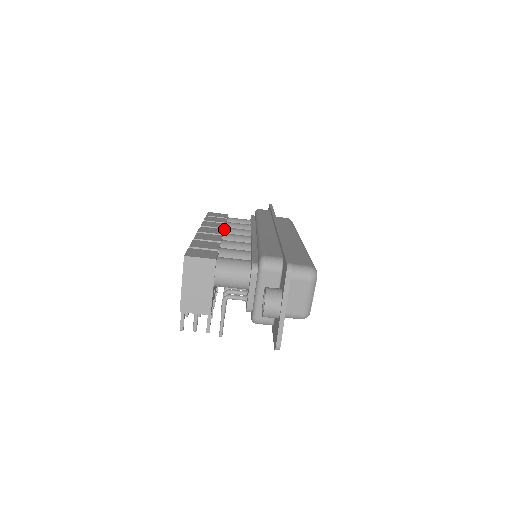
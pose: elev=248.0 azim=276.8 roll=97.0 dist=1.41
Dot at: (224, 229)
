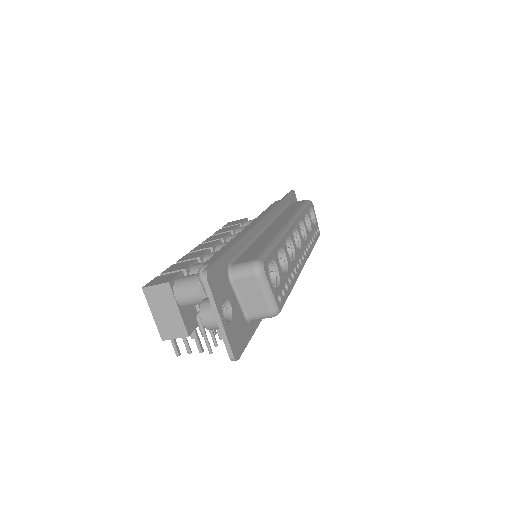
Dot at: (223, 239)
